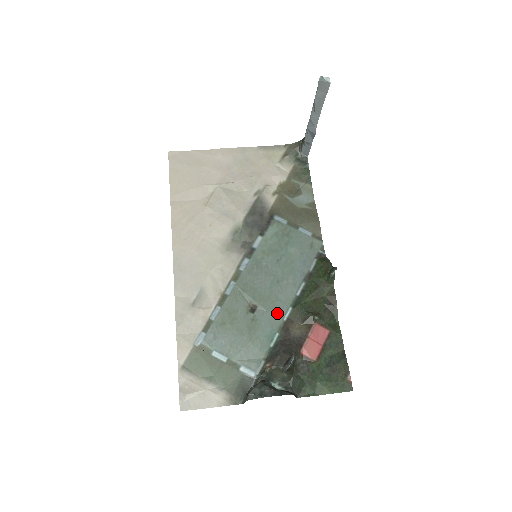
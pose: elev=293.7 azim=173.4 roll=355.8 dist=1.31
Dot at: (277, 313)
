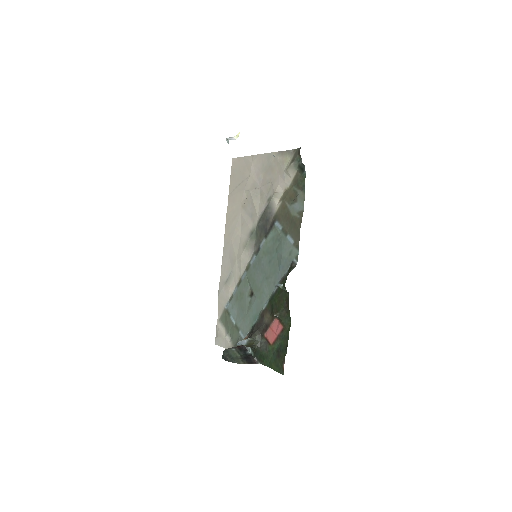
Dot at: (261, 302)
